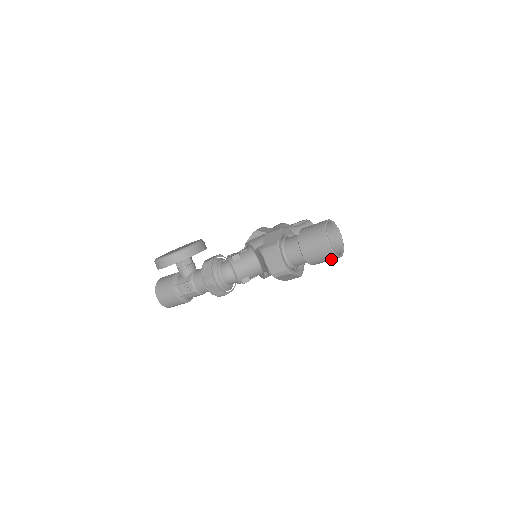
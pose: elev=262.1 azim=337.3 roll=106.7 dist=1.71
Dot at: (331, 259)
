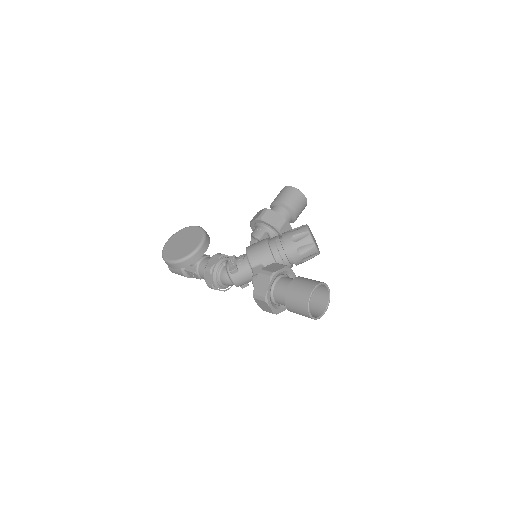
Dot at: (314, 315)
